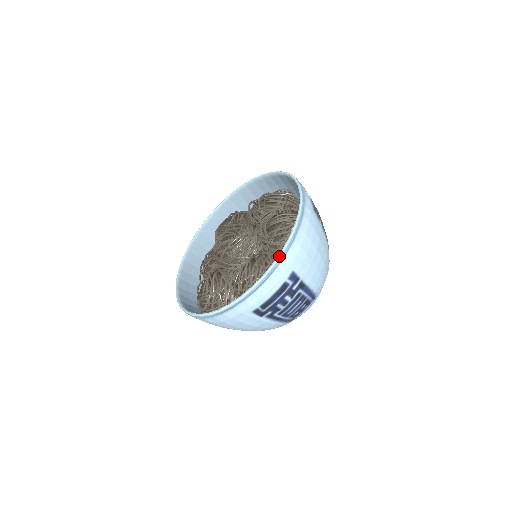
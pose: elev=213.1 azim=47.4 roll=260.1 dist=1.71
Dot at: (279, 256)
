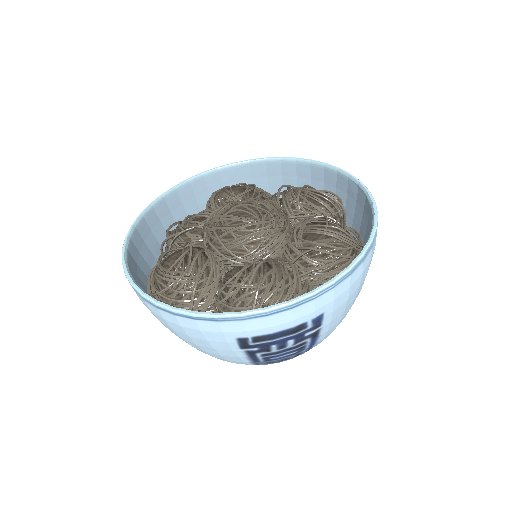
Dot at: (325, 286)
